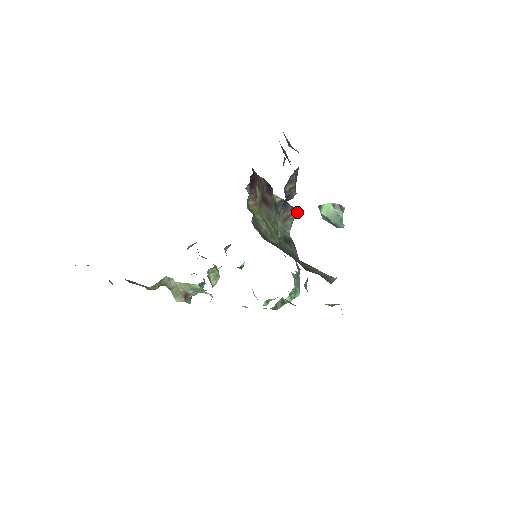
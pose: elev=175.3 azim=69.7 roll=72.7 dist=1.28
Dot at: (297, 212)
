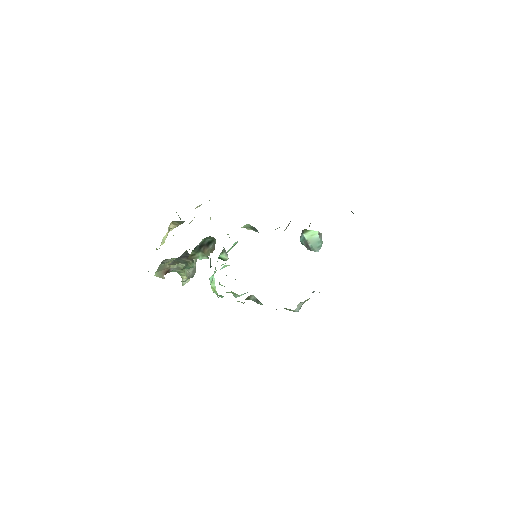
Dot at: occluded
